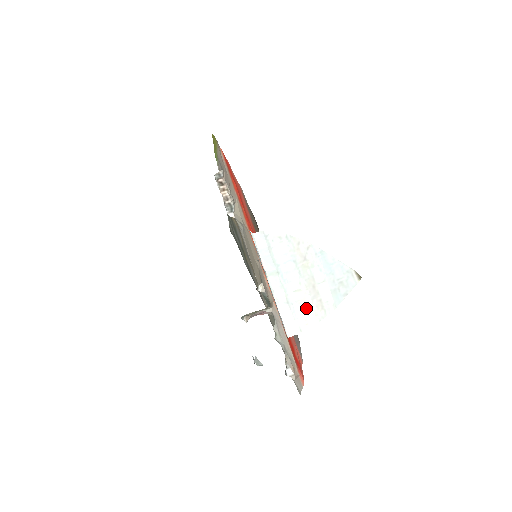
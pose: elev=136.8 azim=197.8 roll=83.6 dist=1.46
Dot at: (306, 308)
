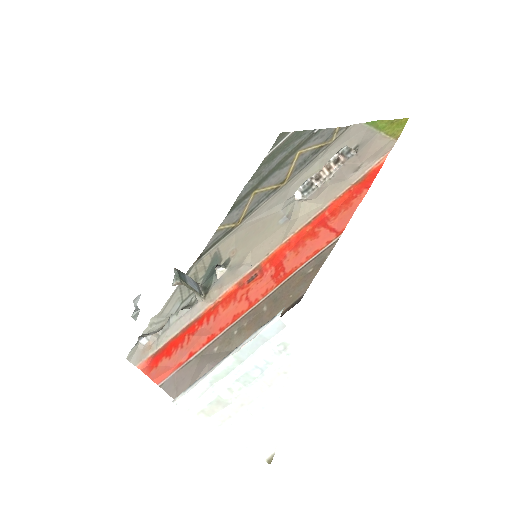
Dot at: (215, 406)
